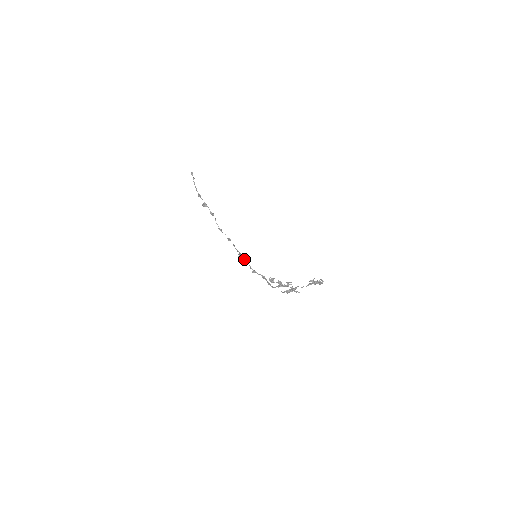
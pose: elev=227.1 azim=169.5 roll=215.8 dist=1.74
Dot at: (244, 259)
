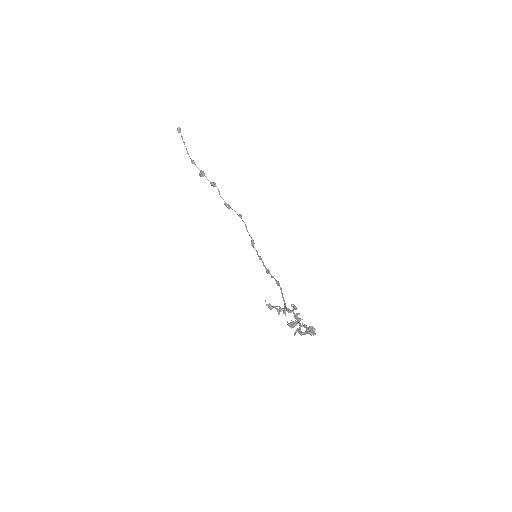
Dot at: (256, 250)
